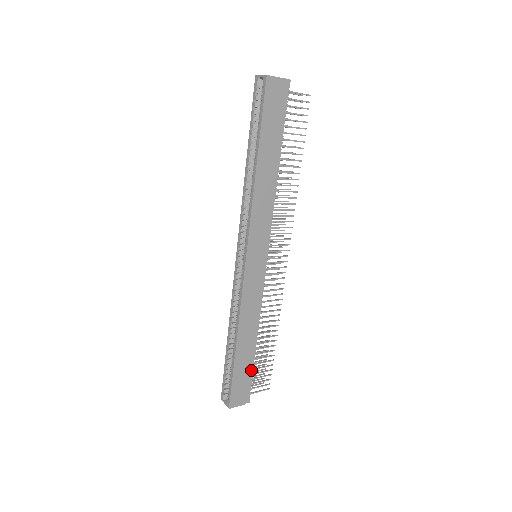
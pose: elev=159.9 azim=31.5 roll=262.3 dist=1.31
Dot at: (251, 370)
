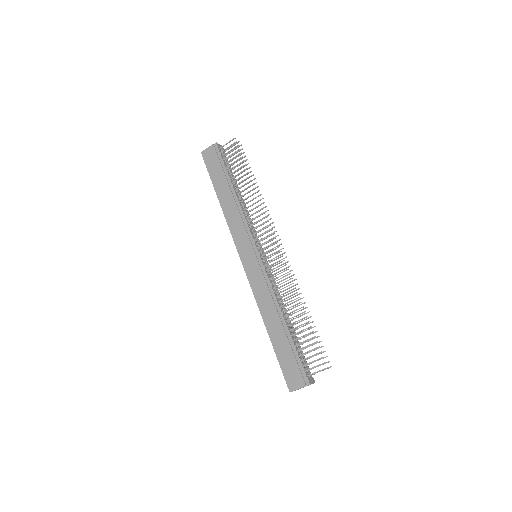
Dot at: (294, 351)
